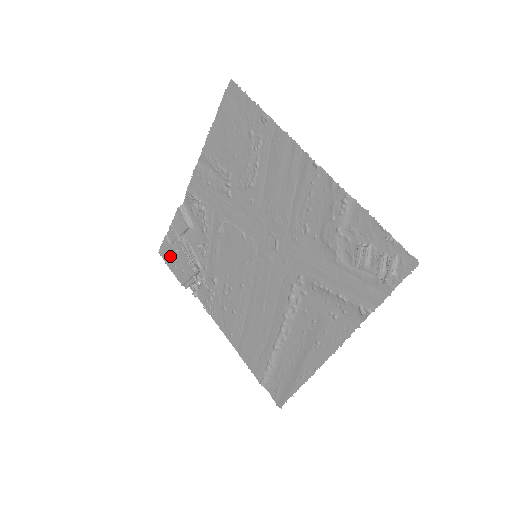
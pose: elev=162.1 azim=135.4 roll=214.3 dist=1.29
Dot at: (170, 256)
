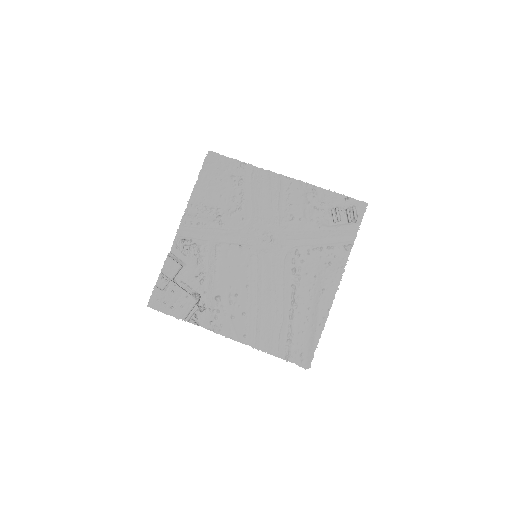
Dot at: (164, 301)
